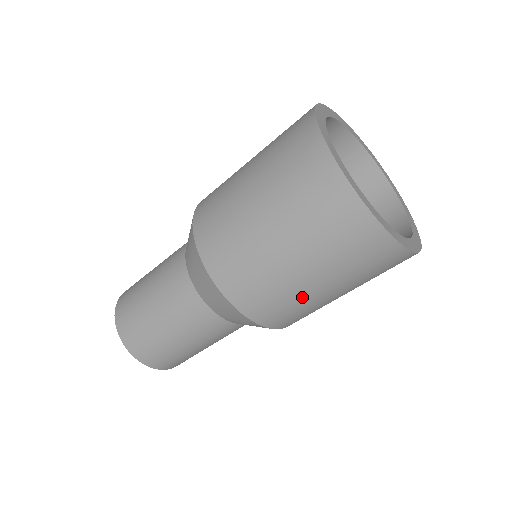
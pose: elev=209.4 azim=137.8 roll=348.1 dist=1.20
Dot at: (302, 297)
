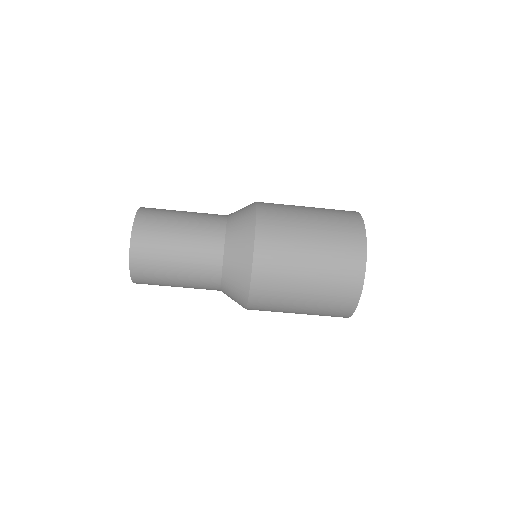
Dot at: (293, 273)
